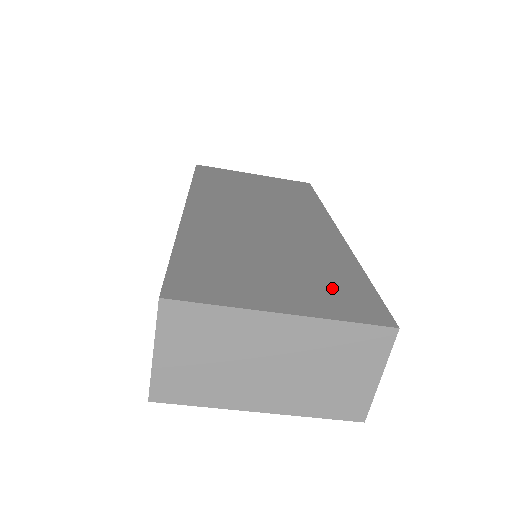
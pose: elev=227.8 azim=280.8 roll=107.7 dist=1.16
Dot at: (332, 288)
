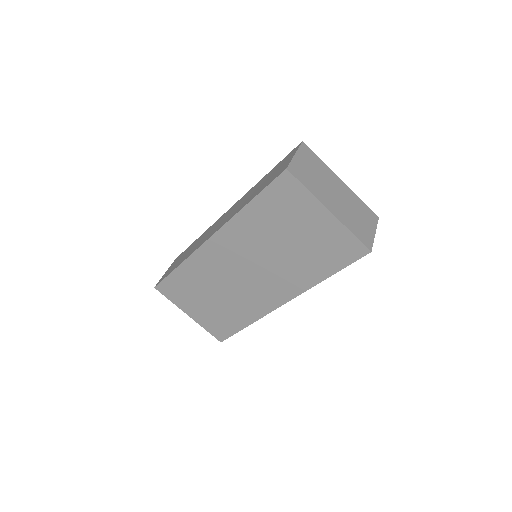
Dot at: occluded
